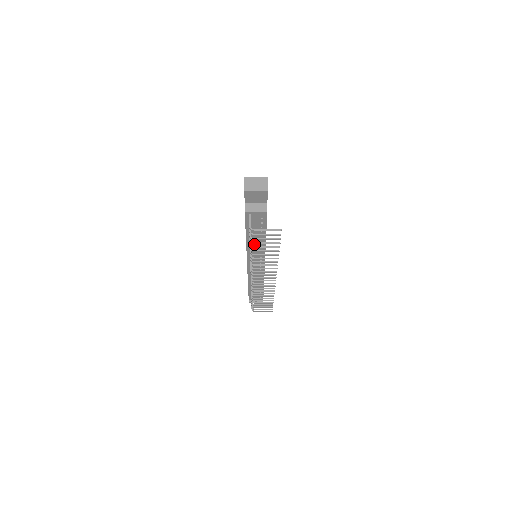
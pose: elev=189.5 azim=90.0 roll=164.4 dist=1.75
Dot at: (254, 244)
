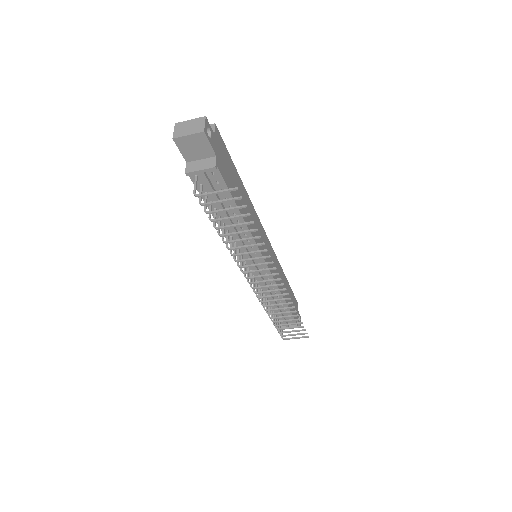
Dot at: (233, 231)
